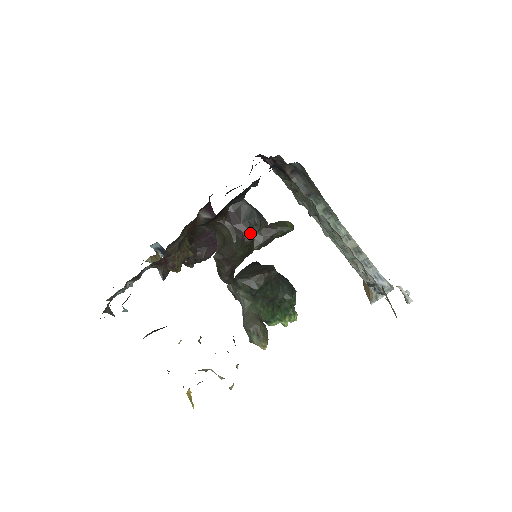
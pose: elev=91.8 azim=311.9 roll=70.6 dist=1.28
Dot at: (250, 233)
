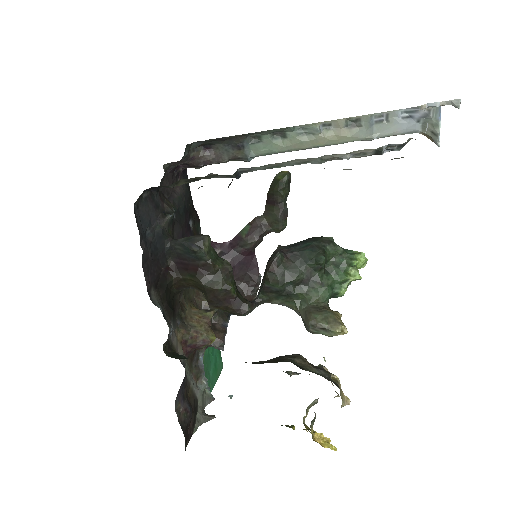
Dot at: (204, 262)
